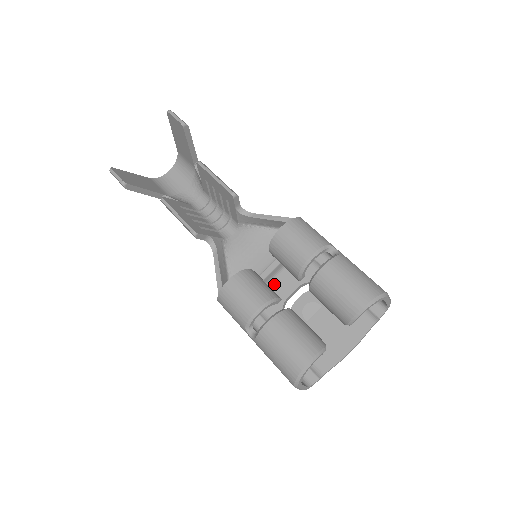
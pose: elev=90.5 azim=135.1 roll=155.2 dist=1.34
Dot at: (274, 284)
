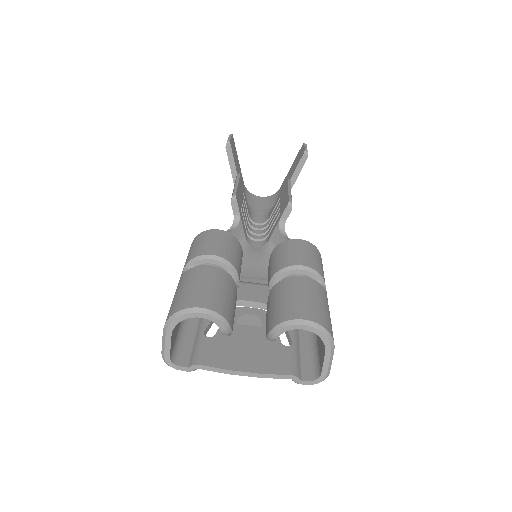
Dot at: (245, 286)
